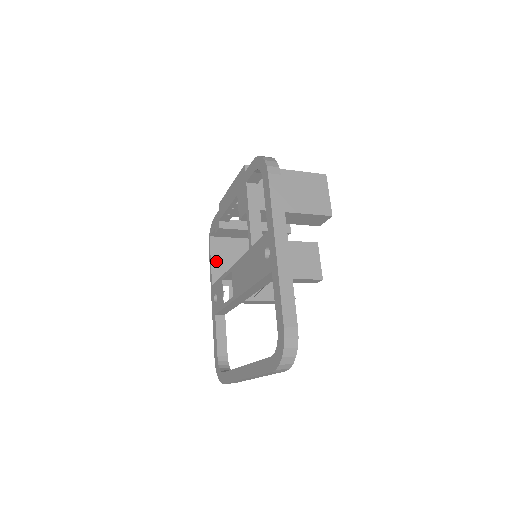
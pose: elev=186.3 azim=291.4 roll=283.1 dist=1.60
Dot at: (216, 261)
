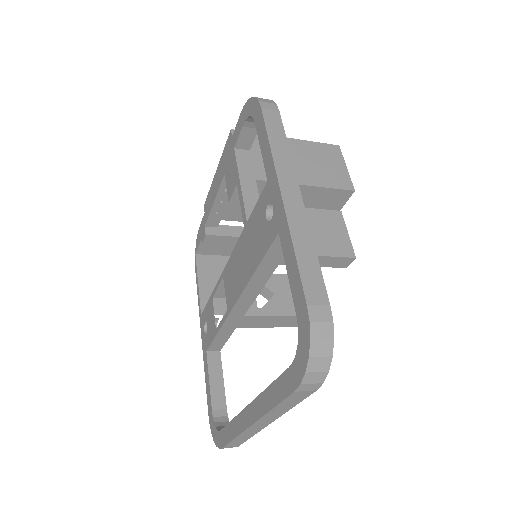
Dot at: (205, 284)
